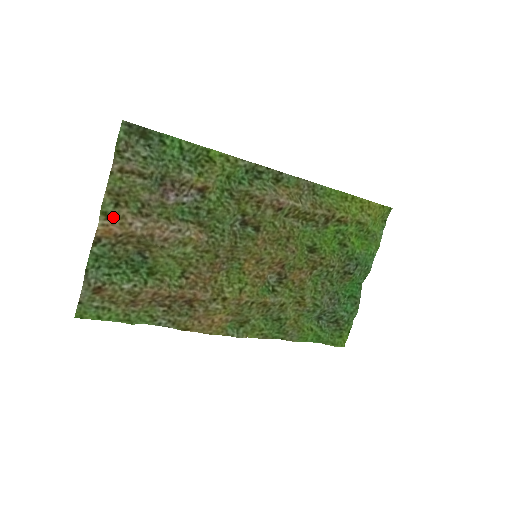
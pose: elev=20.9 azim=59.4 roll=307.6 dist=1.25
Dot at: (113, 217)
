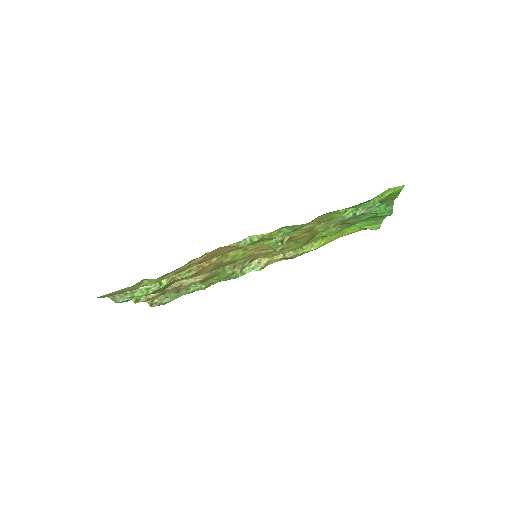
Dot at: (141, 298)
